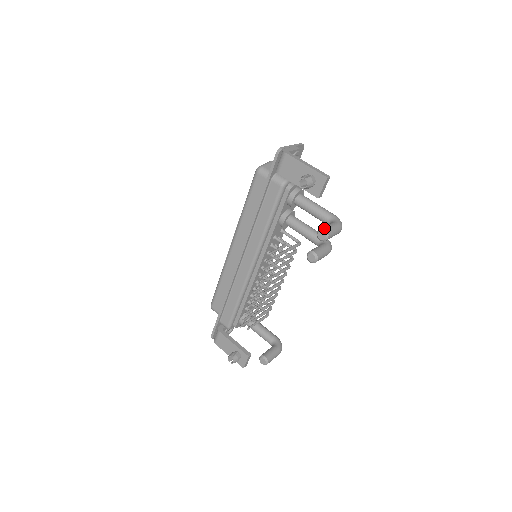
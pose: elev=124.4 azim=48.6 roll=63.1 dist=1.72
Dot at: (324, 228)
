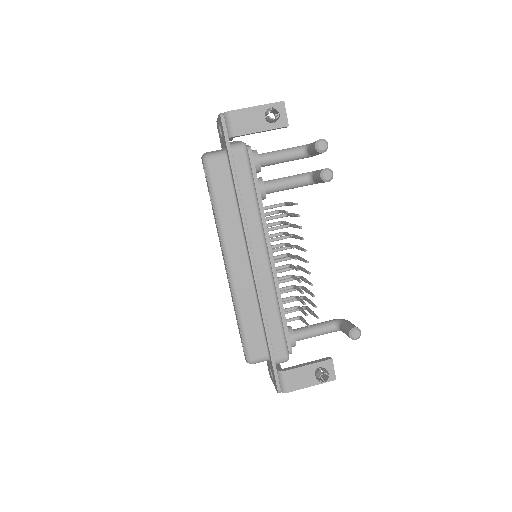
Dot at: (318, 140)
